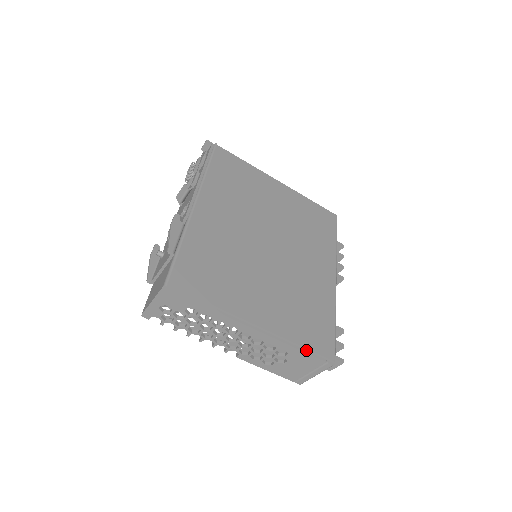
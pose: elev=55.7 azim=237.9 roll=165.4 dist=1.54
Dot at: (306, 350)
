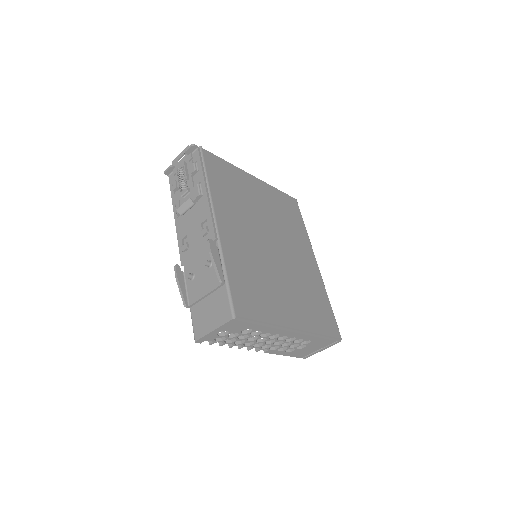
Dot at: (325, 336)
